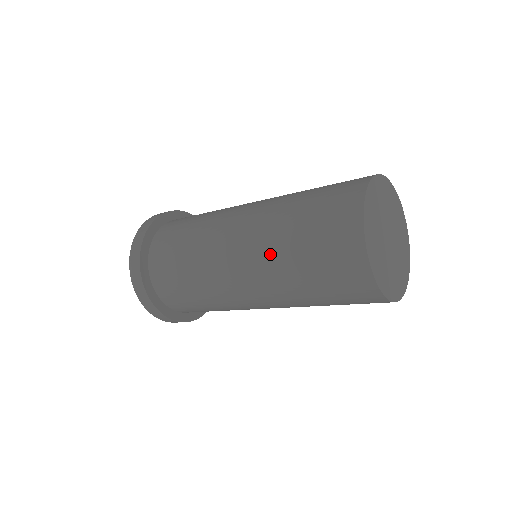
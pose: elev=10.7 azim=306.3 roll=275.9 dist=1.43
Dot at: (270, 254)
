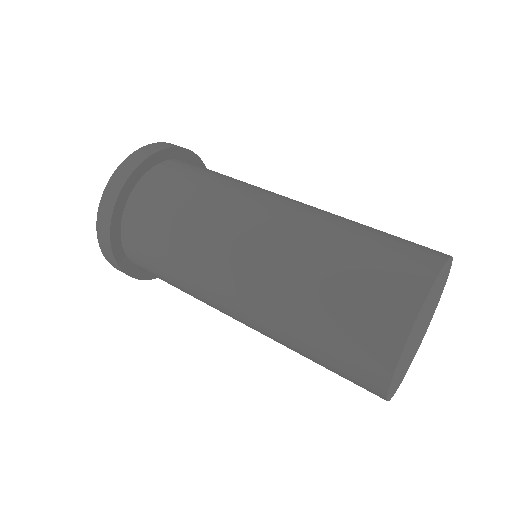
Dot at: occluded
